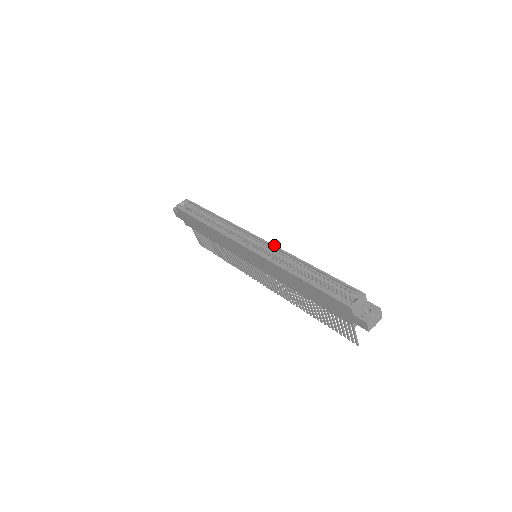
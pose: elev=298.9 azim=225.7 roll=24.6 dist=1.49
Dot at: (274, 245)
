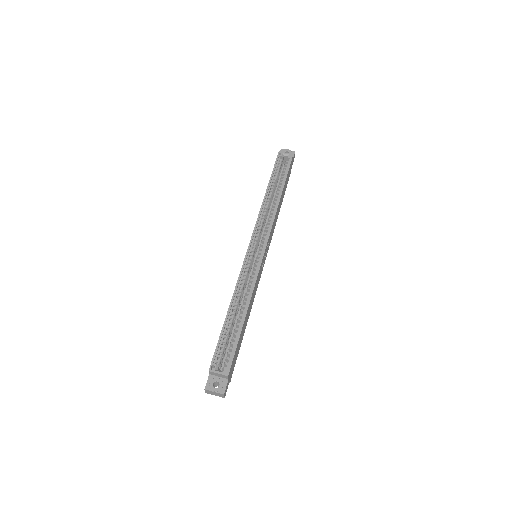
Dot at: (259, 269)
